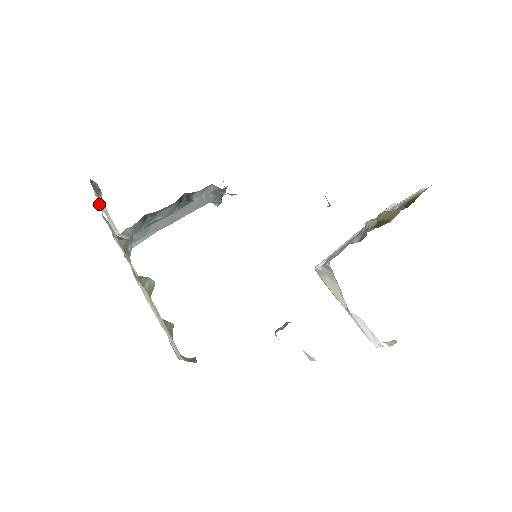
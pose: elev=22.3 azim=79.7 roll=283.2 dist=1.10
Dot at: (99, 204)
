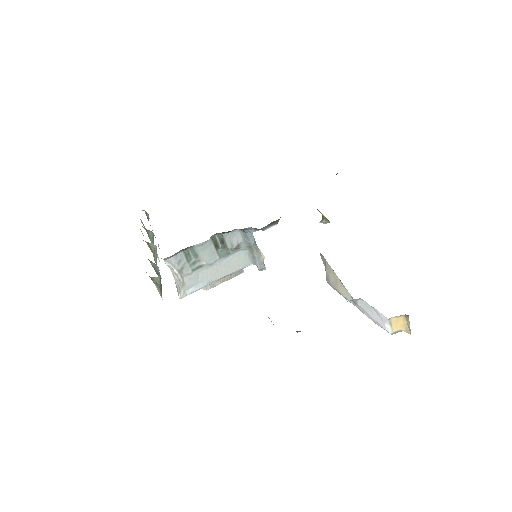
Dot at: (158, 245)
